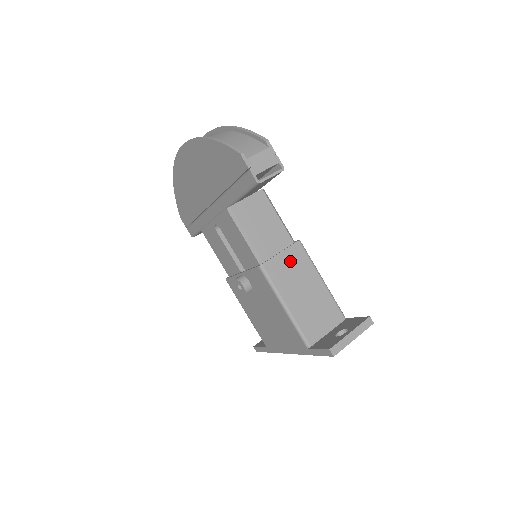
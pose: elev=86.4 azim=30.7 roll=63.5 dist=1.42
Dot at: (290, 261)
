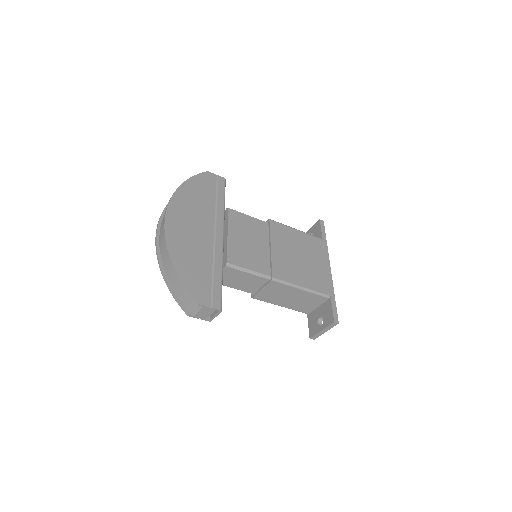
Dot at: (271, 290)
